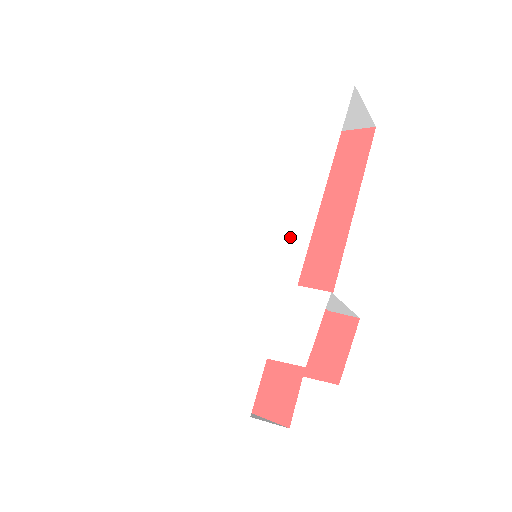
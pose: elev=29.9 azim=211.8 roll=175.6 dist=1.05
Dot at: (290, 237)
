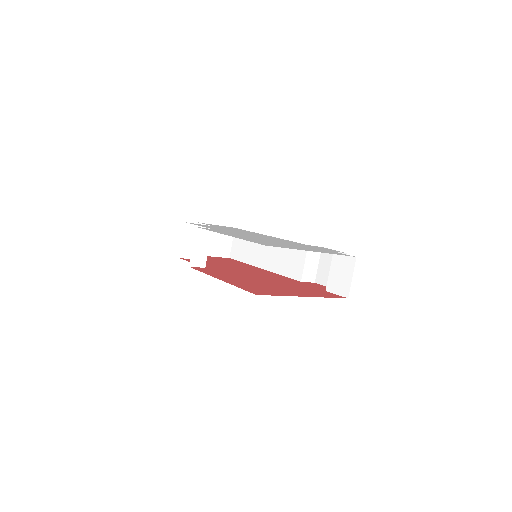
Dot at: occluded
